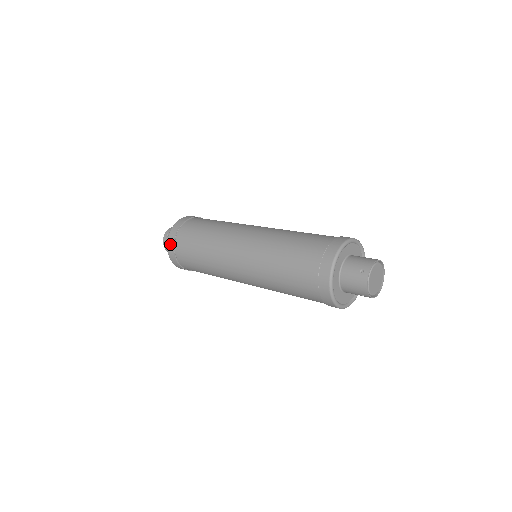
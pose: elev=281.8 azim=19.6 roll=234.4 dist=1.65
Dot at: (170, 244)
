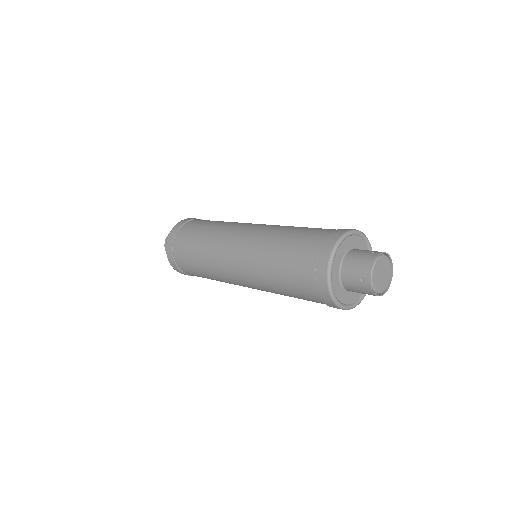
Dot at: (173, 266)
